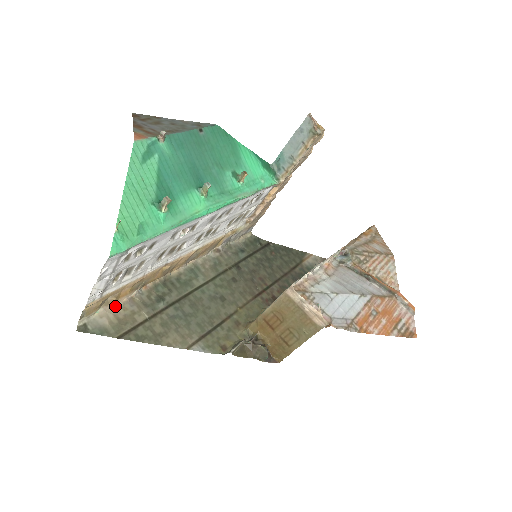
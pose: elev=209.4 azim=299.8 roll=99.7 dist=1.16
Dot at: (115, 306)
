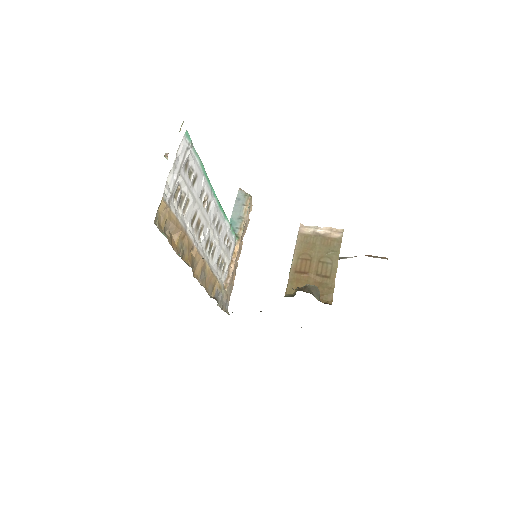
Dot at: occluded
